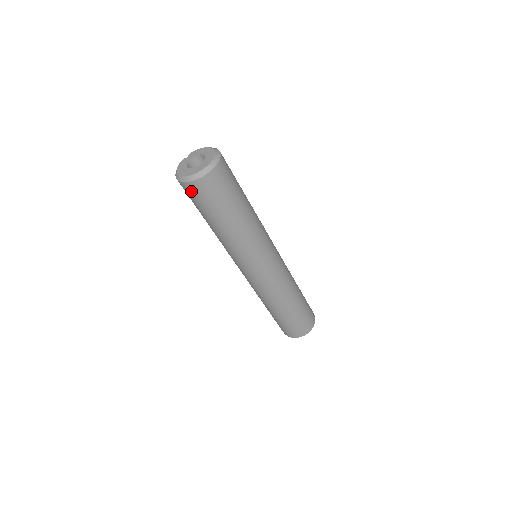
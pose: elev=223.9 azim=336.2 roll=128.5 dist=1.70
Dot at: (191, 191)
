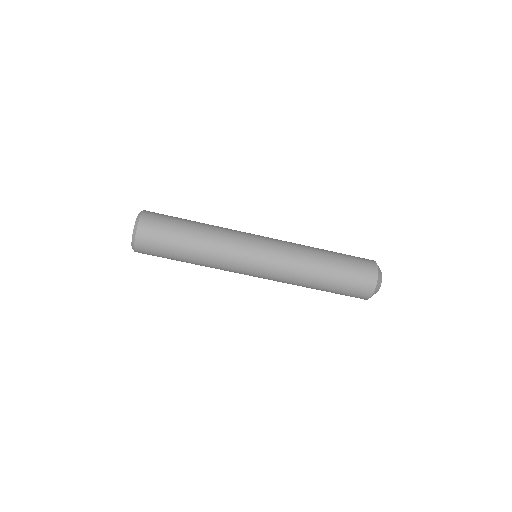
Dot at: (144, 247)
